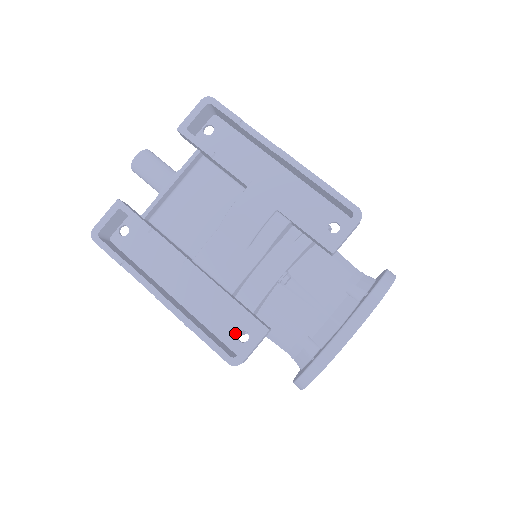
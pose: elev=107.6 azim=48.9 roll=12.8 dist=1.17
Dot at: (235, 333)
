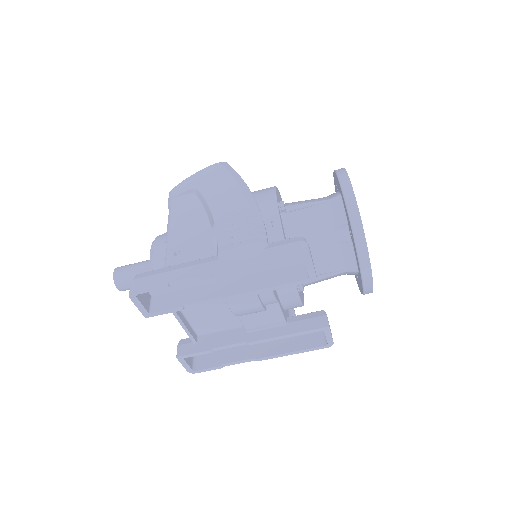
Dot at: occluded
